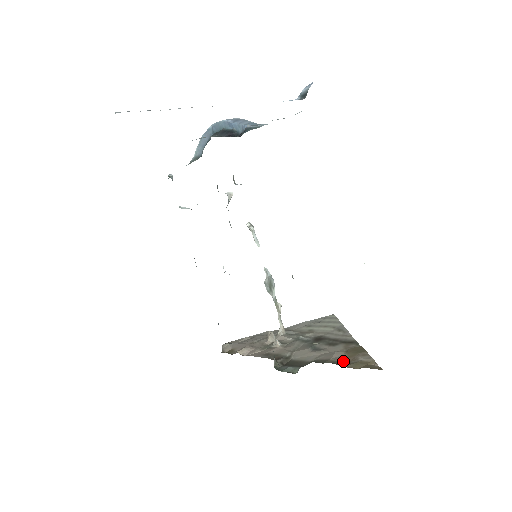
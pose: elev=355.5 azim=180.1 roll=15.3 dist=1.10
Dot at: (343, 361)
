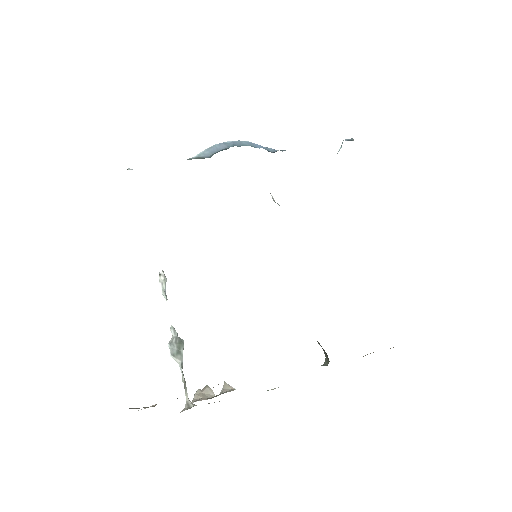
Dot at: occluded
